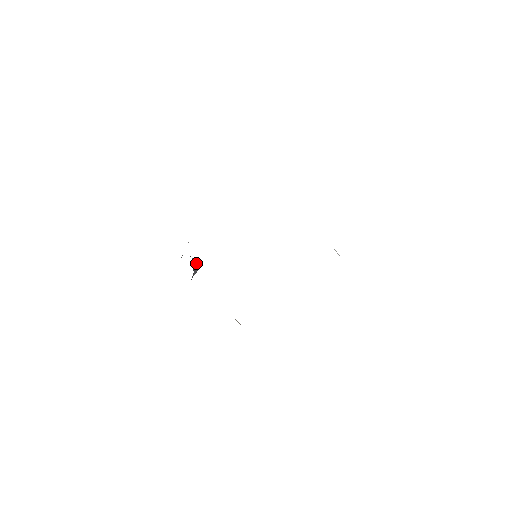
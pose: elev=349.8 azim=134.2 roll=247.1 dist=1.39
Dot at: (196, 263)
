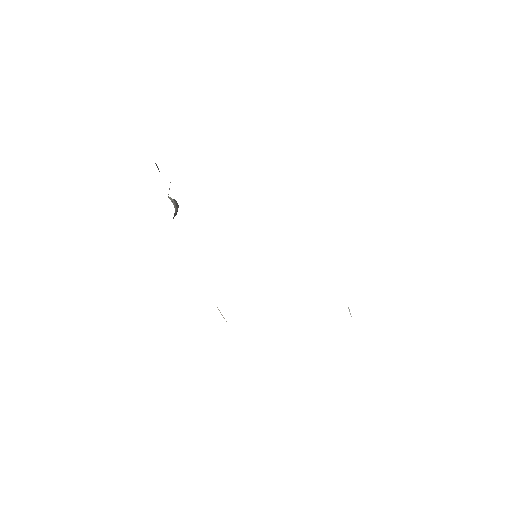
Dot at: (177, 209)
